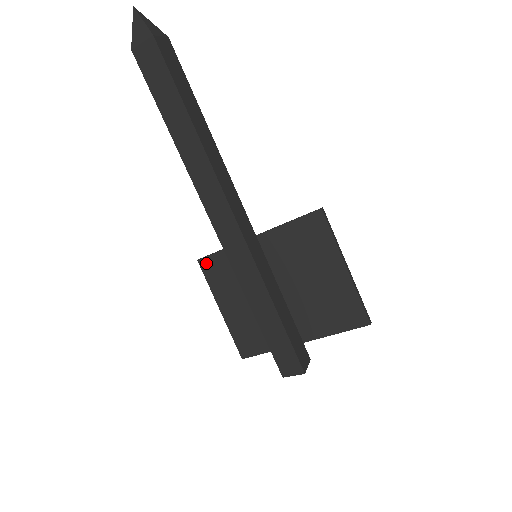
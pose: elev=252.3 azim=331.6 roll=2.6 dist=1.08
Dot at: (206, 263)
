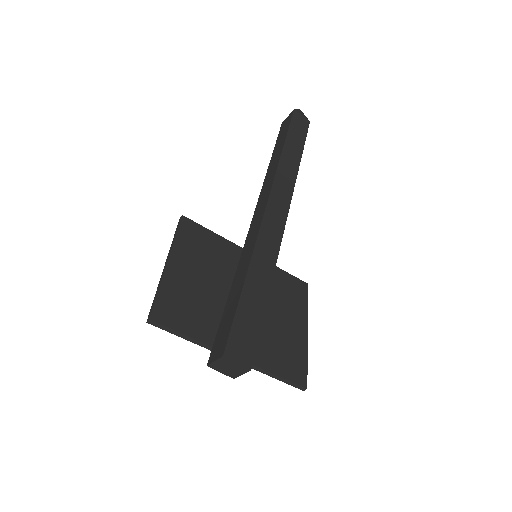
Dot at: (189, 224)
